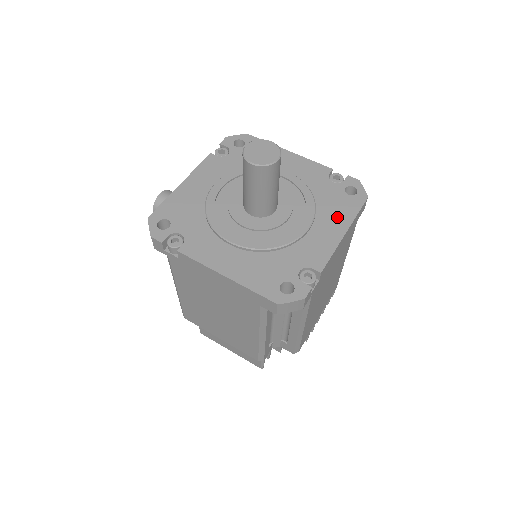
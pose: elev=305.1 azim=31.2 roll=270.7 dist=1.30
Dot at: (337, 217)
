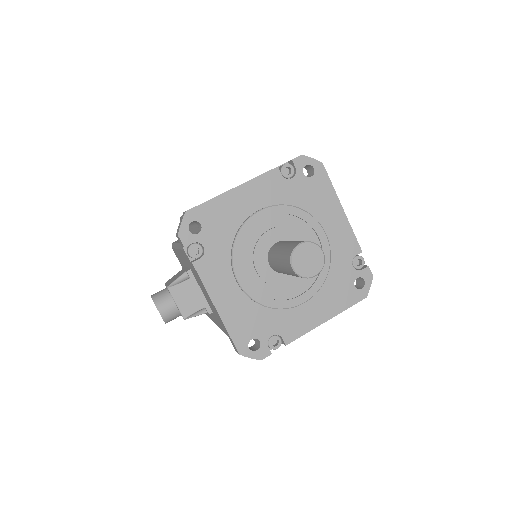
Dot at: (326, 204)
